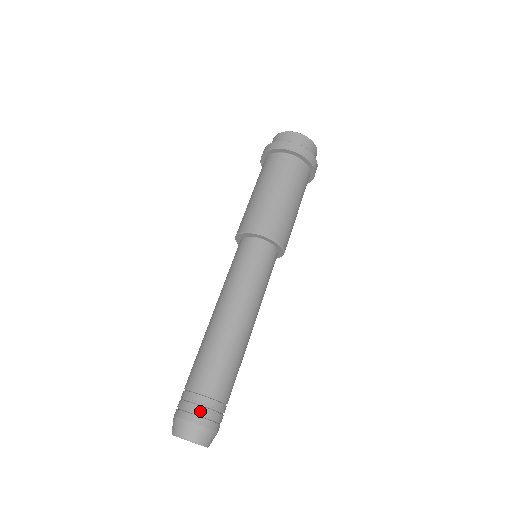
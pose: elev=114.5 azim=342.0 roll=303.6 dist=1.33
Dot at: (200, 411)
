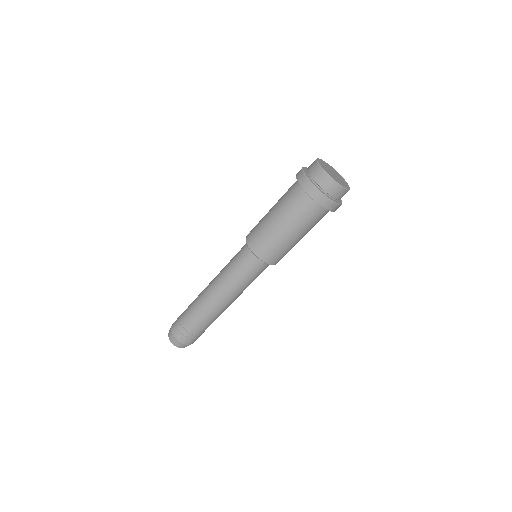
Dot at: occluded
